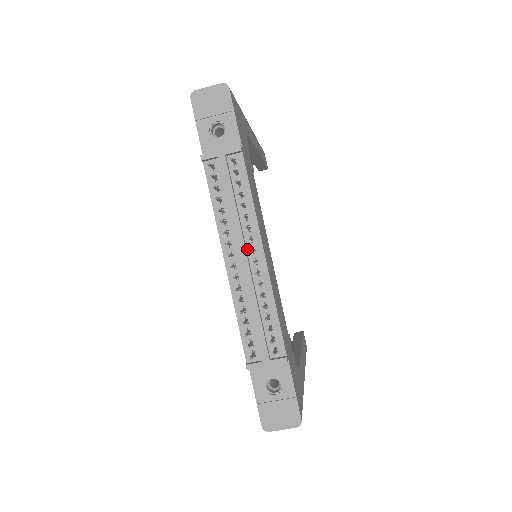
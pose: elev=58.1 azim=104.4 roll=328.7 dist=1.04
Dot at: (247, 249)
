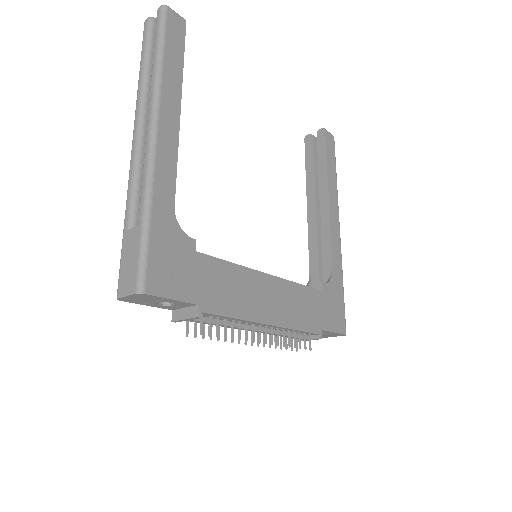
Dot at: occluded
